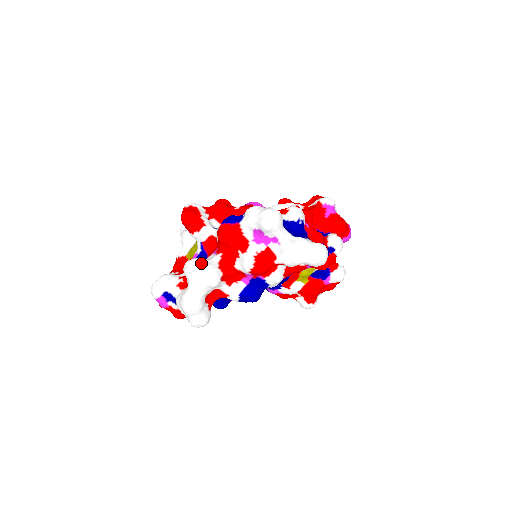
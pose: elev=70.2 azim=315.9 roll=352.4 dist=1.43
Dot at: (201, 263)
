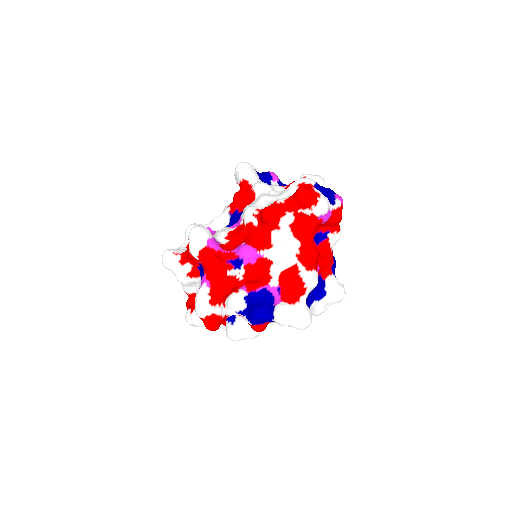
Dot at: (243, 335)
